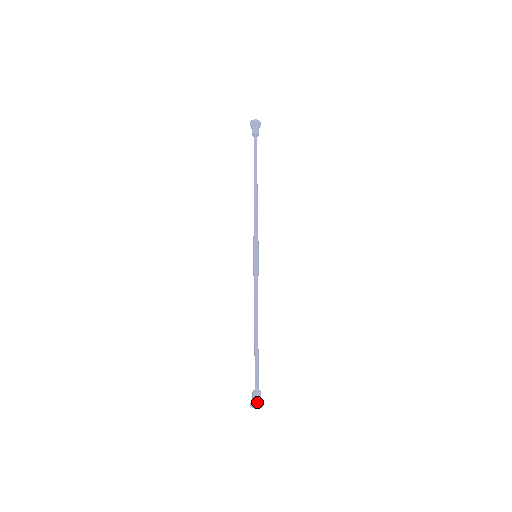
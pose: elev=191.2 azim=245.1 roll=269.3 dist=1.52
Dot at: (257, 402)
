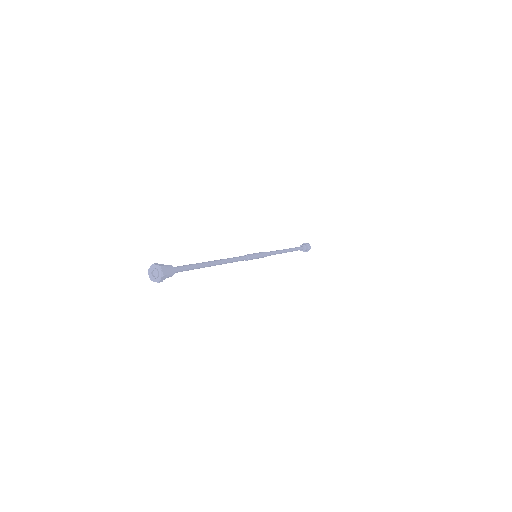
Dot at: (162, 264)
